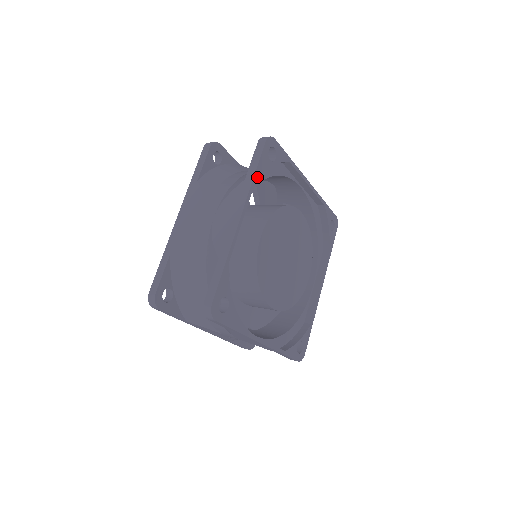
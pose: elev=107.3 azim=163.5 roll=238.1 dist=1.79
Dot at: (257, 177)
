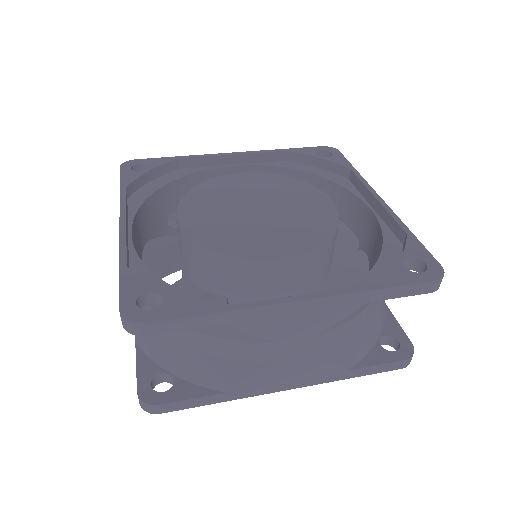
Dot at: (296, 167)
